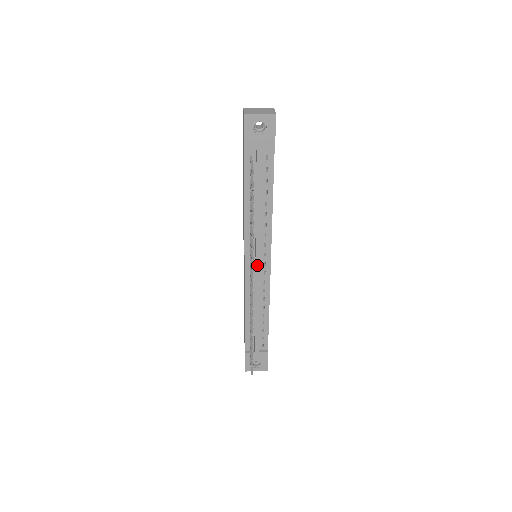
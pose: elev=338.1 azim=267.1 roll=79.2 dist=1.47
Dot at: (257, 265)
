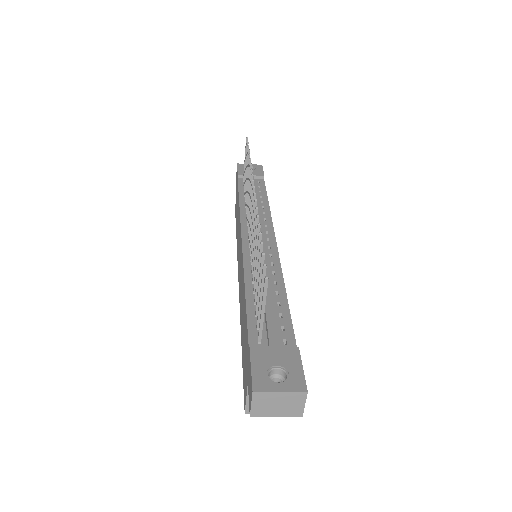
Dot at: occluded
